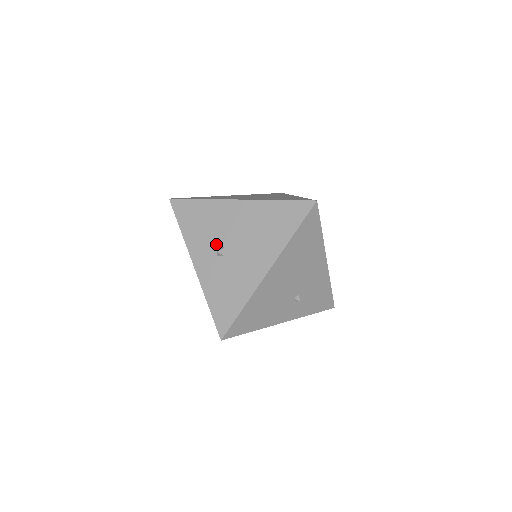
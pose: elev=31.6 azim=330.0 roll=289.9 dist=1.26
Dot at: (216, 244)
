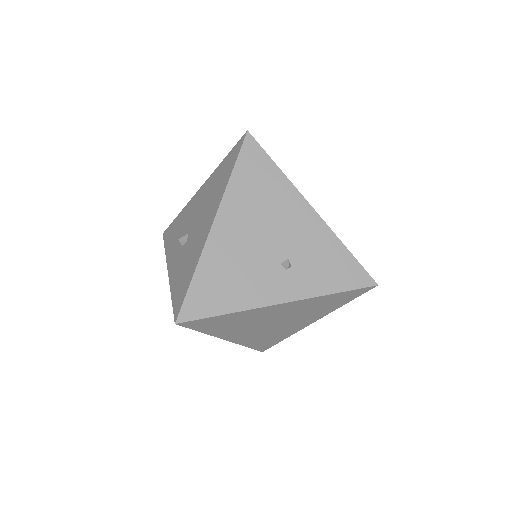
Dot at: occluded
